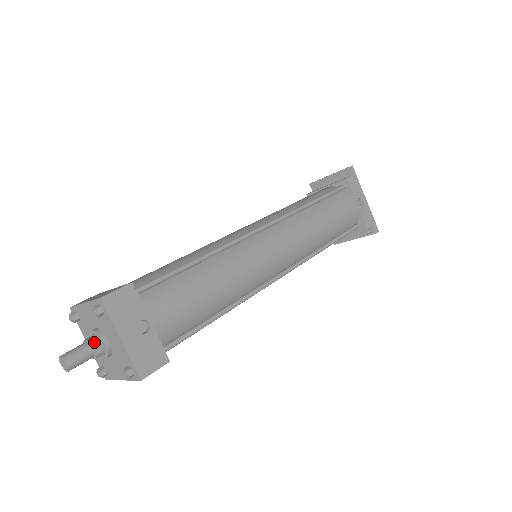
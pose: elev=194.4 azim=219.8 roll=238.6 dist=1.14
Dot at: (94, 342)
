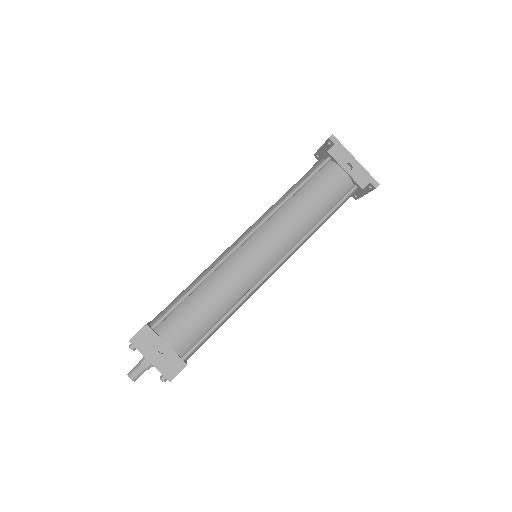
Dot at: (143, 362)
